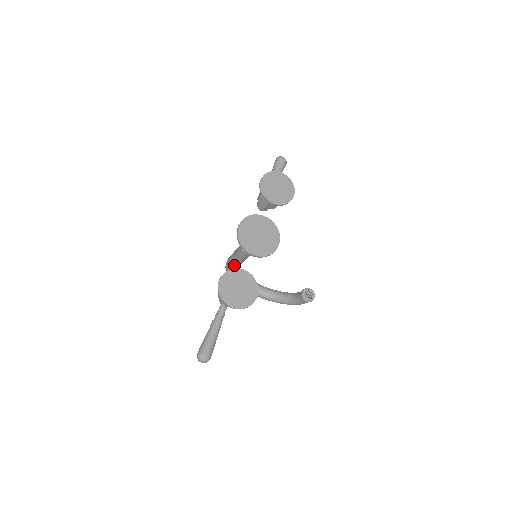
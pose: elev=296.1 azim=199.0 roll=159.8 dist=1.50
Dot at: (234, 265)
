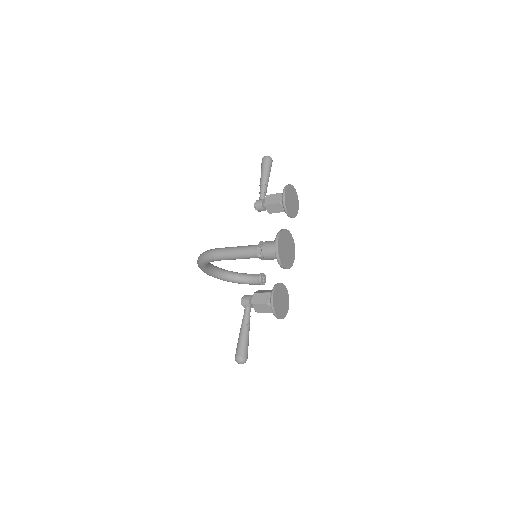
Dot at: (227, 259)
